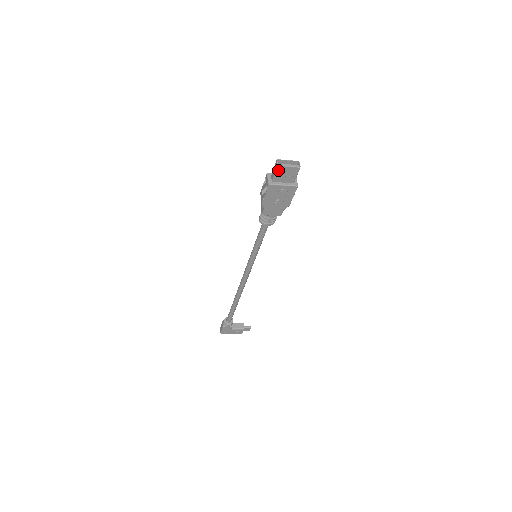
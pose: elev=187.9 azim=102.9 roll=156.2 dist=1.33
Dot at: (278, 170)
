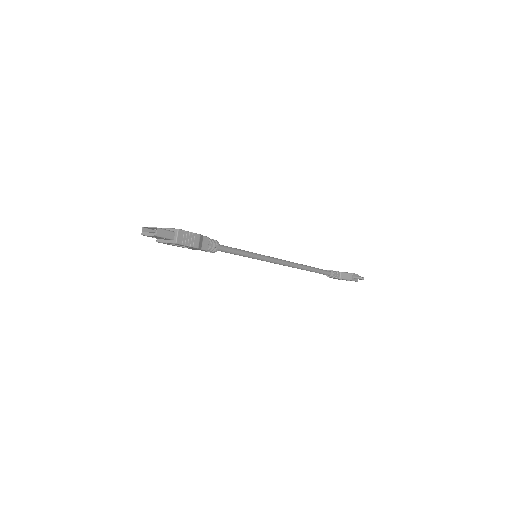
Dot at: (147, 236)
